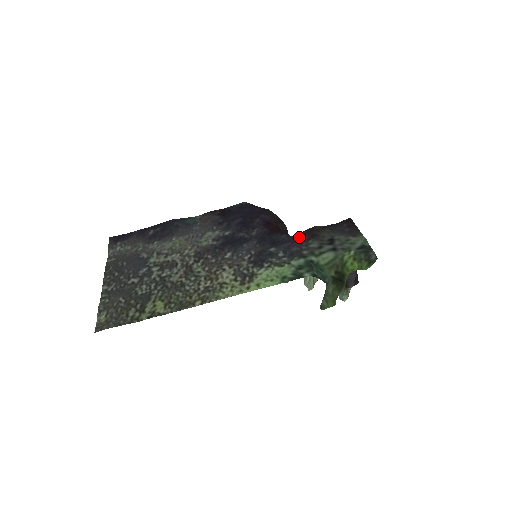
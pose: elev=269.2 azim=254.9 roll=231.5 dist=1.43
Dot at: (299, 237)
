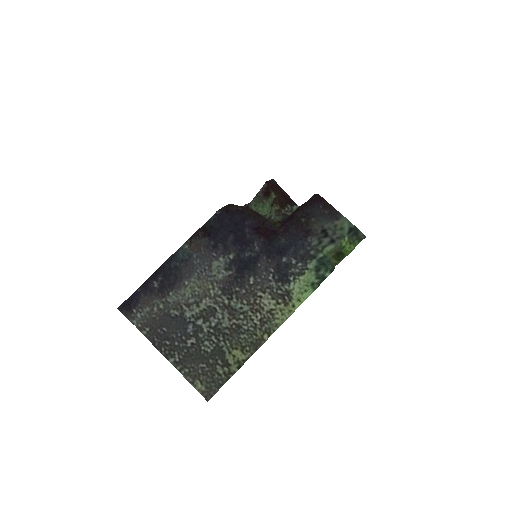
Dot at: (295, 236)
